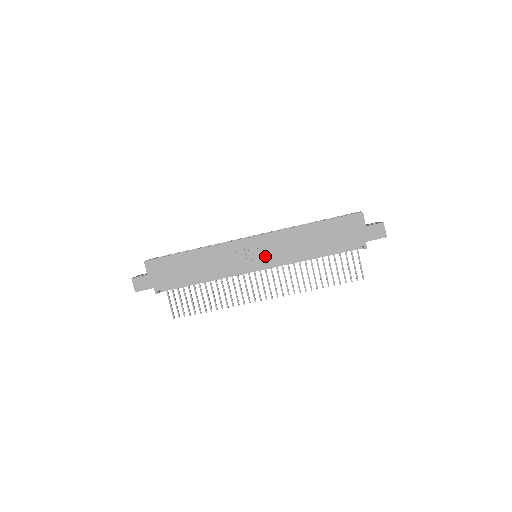
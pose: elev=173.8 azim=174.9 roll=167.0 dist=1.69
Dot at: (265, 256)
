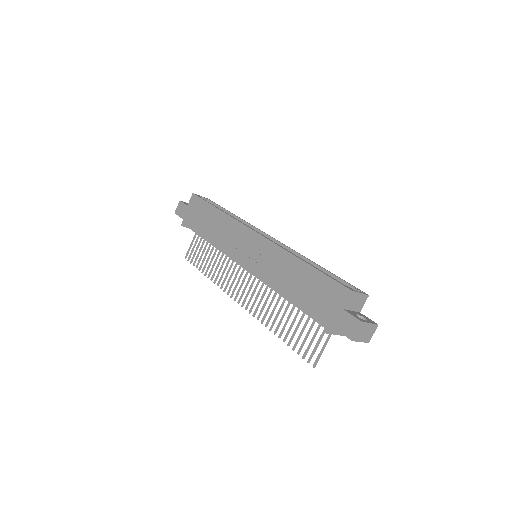
Dot at: (253, 259)
